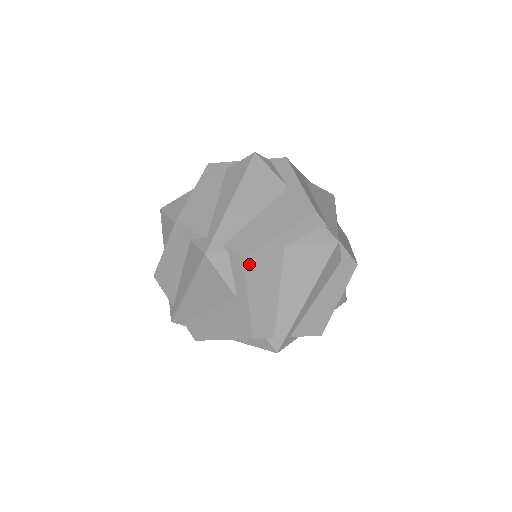
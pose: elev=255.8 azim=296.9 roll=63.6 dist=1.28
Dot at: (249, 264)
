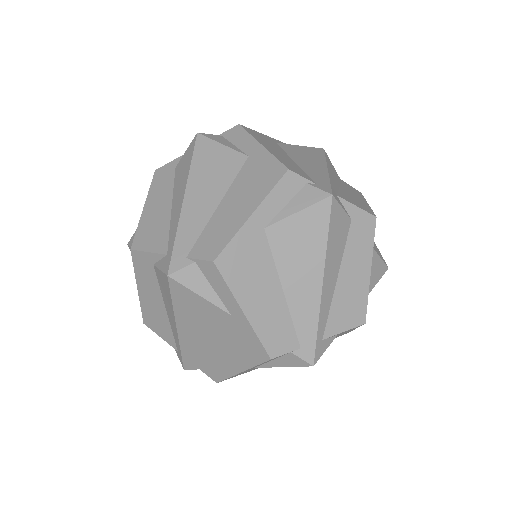
Dot at: (247, 130)
